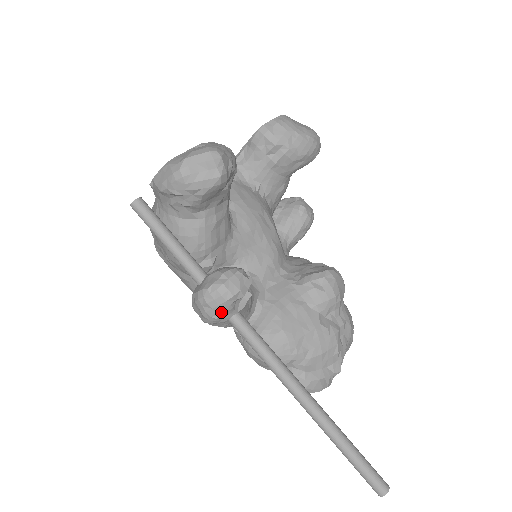
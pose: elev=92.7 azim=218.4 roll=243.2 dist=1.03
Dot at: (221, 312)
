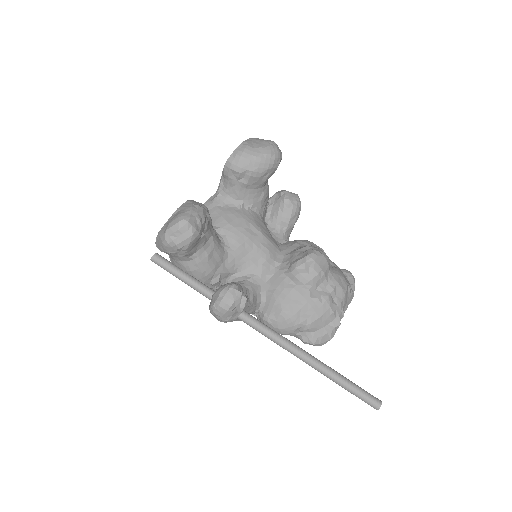
Dot at: (228, 317)
